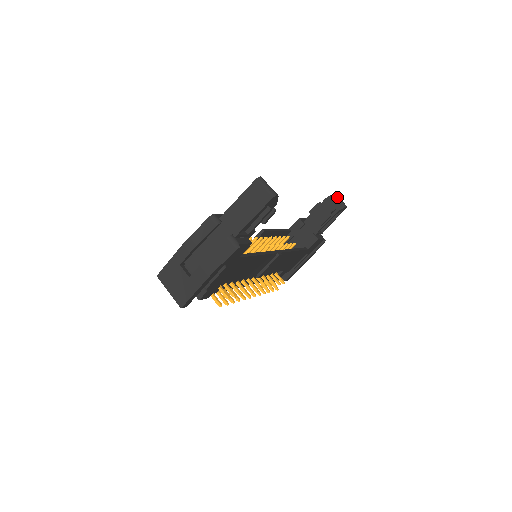
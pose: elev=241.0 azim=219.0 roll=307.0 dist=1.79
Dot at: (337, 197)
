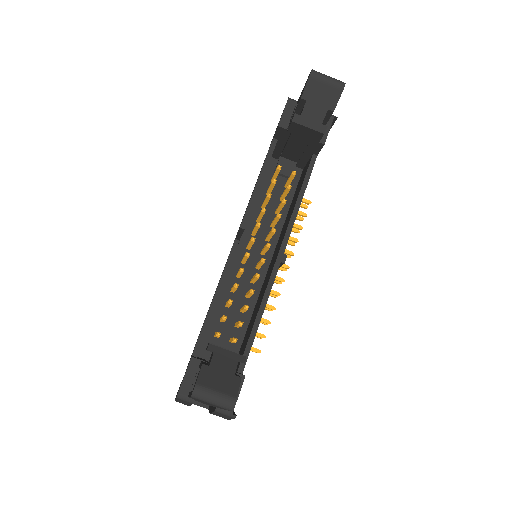
Dot at: (319, 80)
